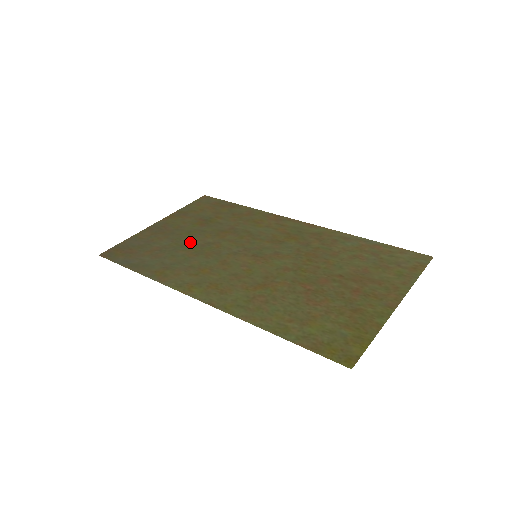
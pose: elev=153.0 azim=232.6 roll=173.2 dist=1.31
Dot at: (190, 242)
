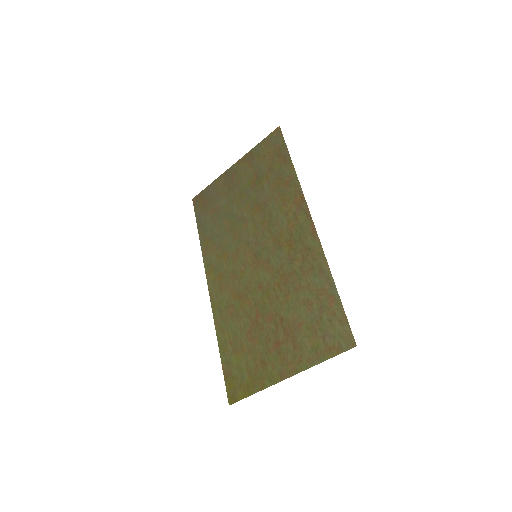
Dot at: (235, 210)
